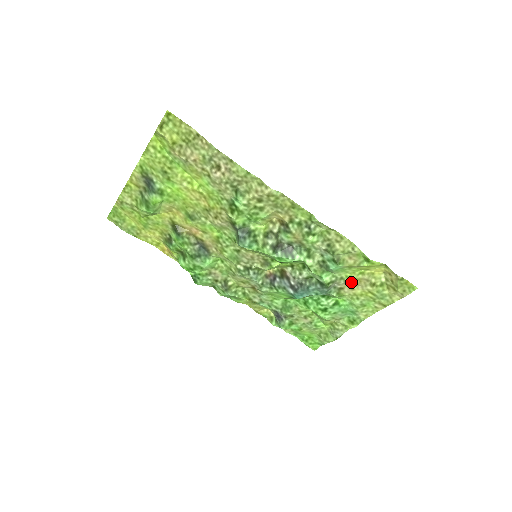
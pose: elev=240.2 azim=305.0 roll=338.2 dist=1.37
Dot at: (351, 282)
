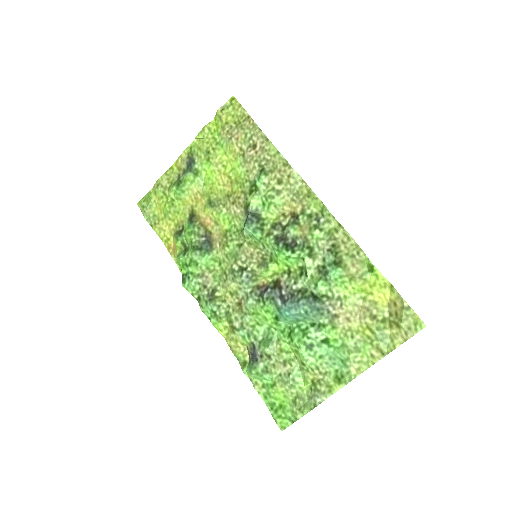
Dot at: (349, 306)
